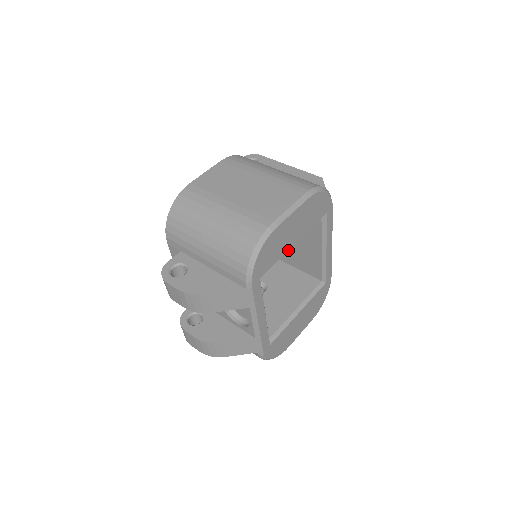
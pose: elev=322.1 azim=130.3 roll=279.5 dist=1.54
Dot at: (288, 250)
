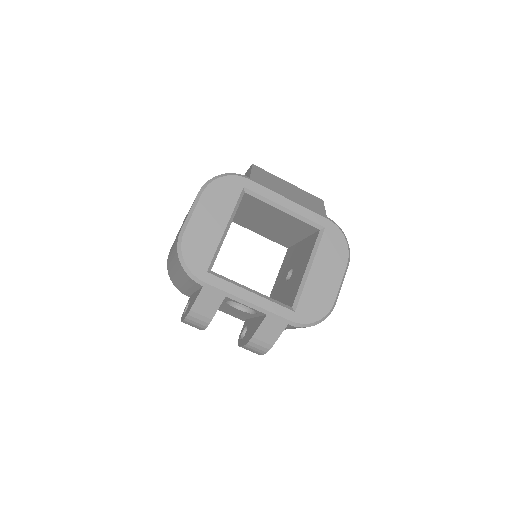
Dot at: (287, 231)
